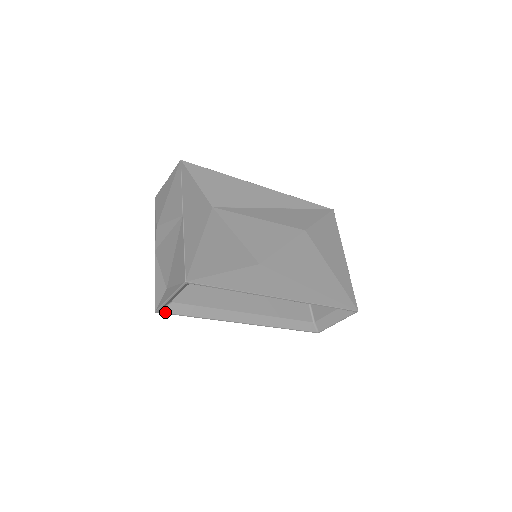
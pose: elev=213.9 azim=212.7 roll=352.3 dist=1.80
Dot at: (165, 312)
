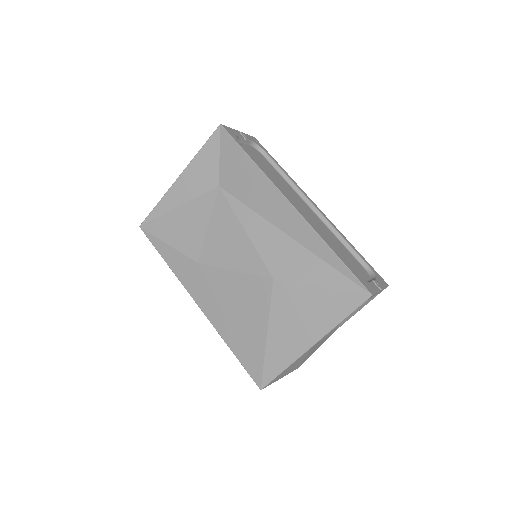
Dot at: occluded
